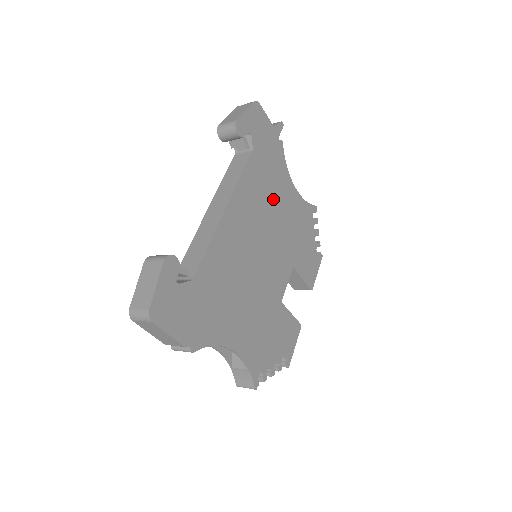
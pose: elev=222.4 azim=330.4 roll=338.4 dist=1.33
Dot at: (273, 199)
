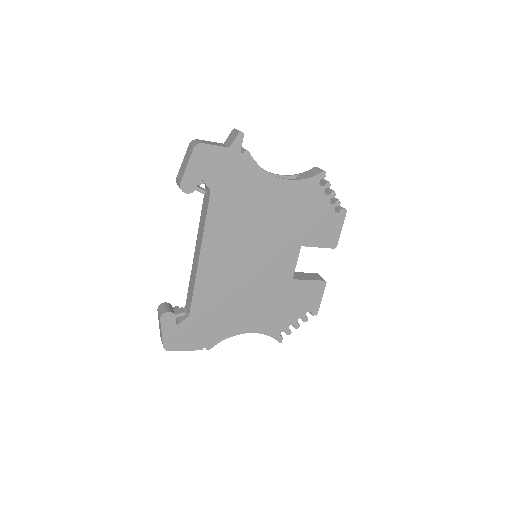
Dot at: (253, 211)
